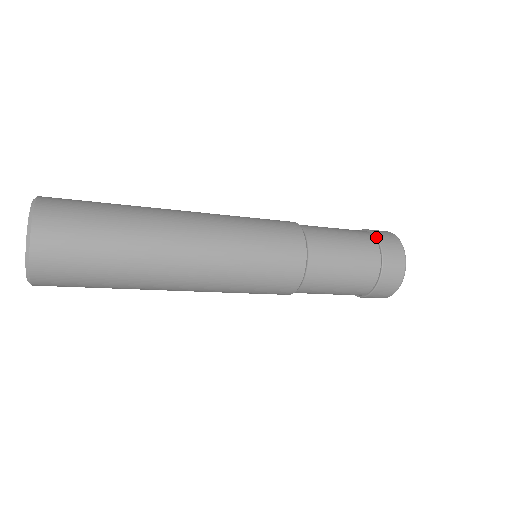
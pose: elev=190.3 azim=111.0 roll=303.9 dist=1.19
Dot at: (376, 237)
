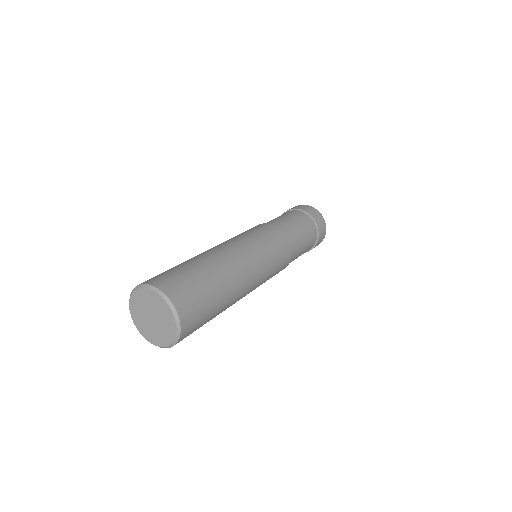
Dot at: (318, 230)
